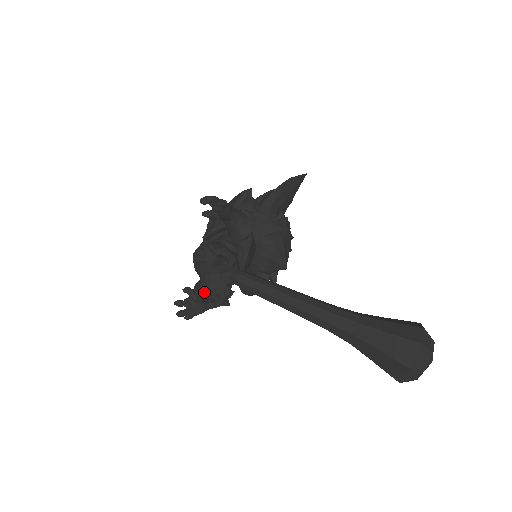
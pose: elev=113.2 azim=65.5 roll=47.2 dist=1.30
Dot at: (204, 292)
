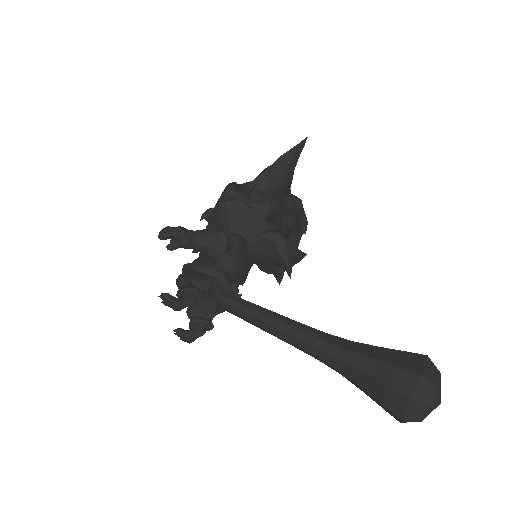
Dot at: (191, 320)
